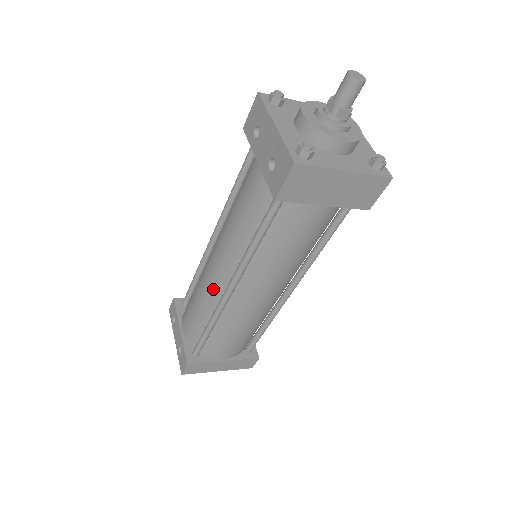
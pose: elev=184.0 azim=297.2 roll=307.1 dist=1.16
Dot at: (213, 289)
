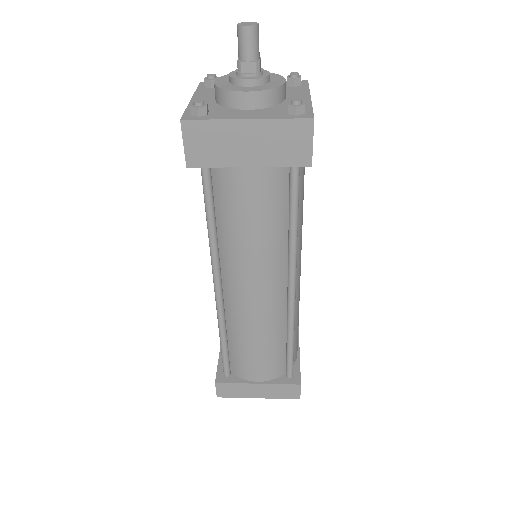
Dot at: occluded
